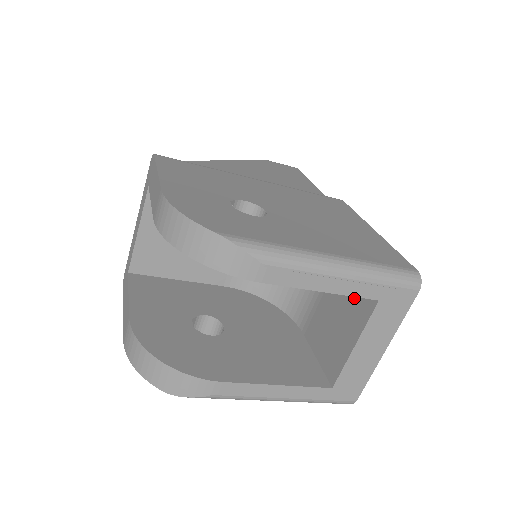
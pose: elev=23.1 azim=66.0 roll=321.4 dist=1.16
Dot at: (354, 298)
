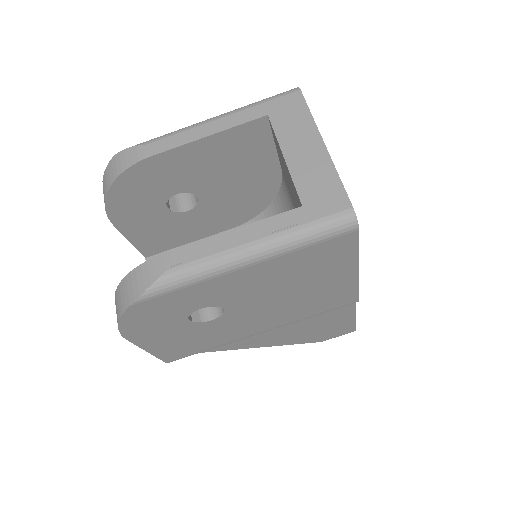
Dot at: (278, 152)
